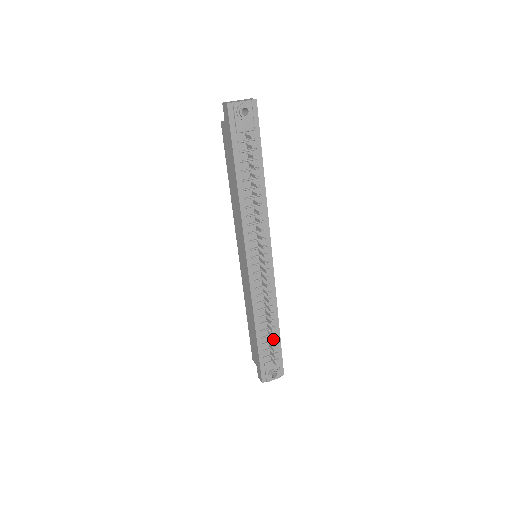
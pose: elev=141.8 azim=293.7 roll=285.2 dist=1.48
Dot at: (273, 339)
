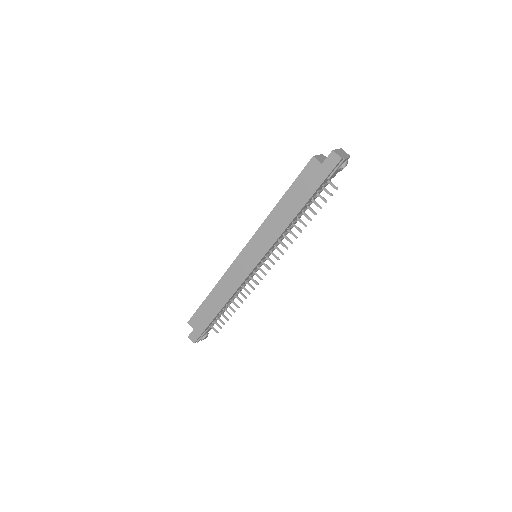
Dot at: occluded
